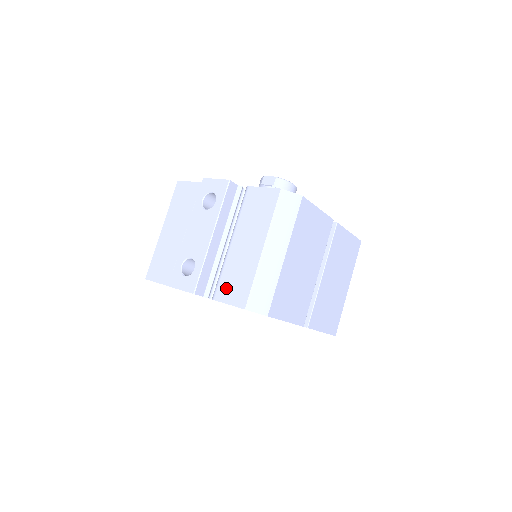
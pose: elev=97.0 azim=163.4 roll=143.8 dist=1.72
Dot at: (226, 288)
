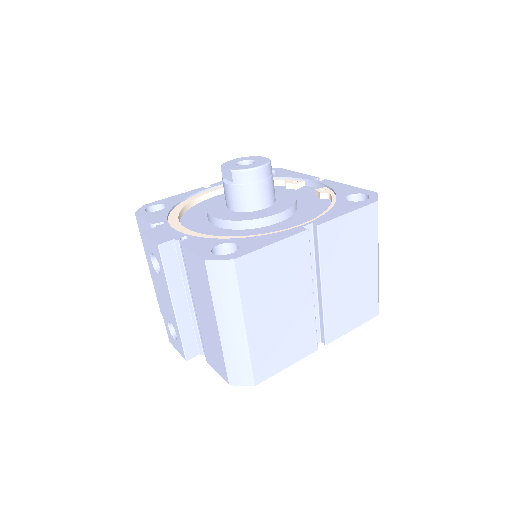
Dot at: (210, 355)
